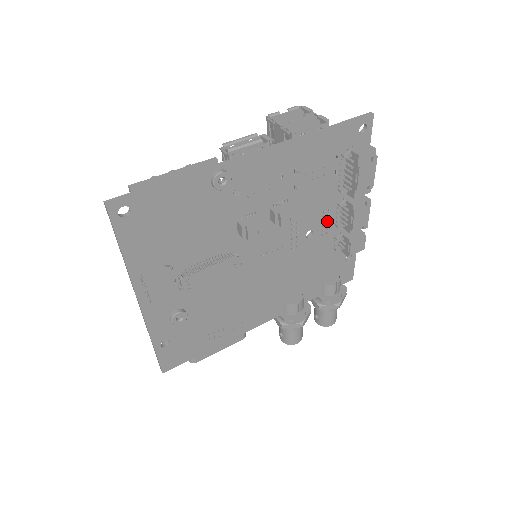
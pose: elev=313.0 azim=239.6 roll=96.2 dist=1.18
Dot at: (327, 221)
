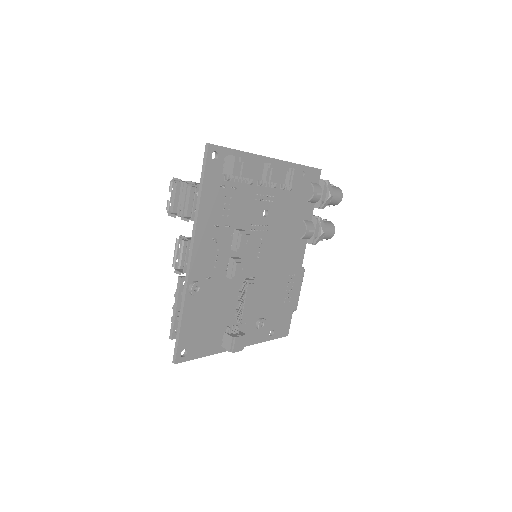
Dot at: (265, 195)
